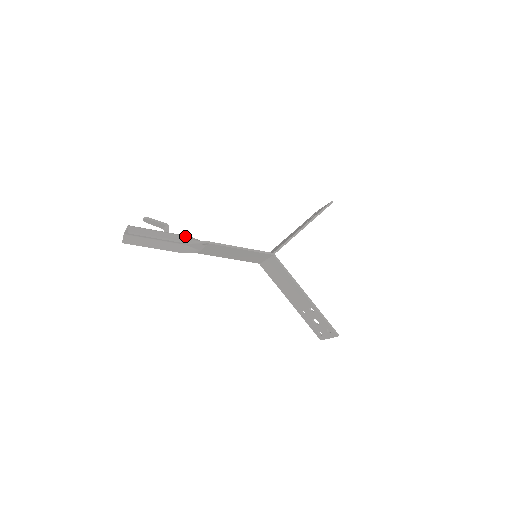
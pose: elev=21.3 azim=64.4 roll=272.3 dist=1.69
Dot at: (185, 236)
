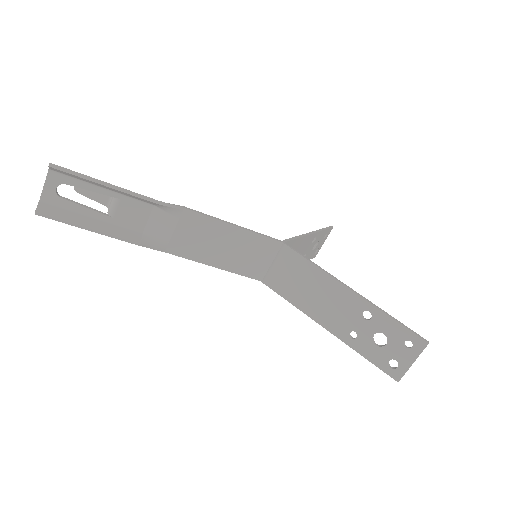
Dot at: occluded
